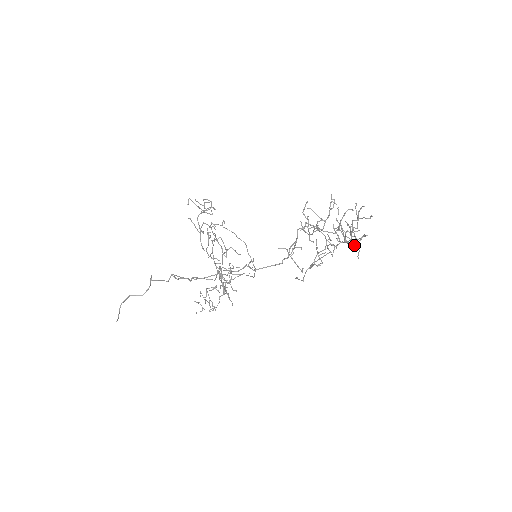
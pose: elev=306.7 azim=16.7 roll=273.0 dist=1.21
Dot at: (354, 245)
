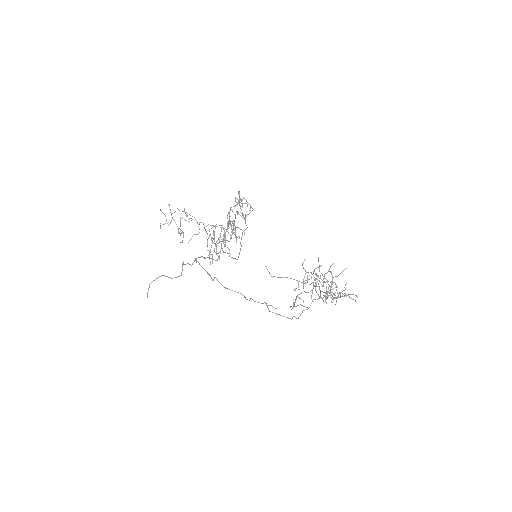
Dot at: occluded
